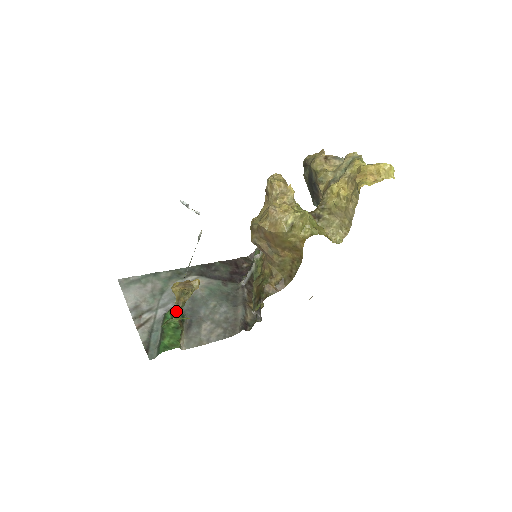
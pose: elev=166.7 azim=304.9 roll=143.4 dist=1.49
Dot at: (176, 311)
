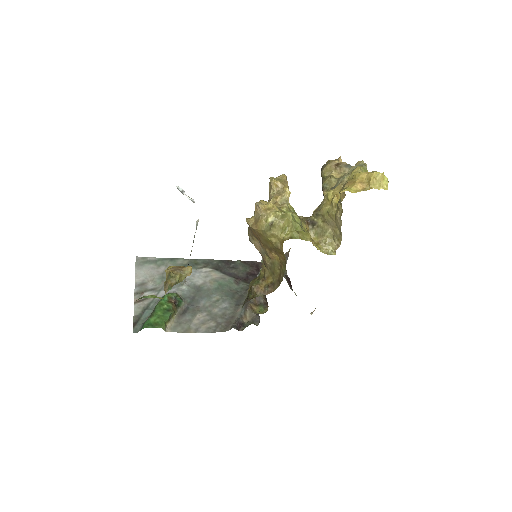
Dot at: (175, 295)
